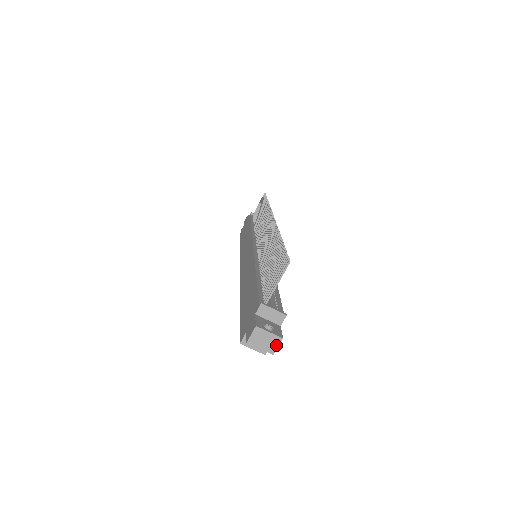
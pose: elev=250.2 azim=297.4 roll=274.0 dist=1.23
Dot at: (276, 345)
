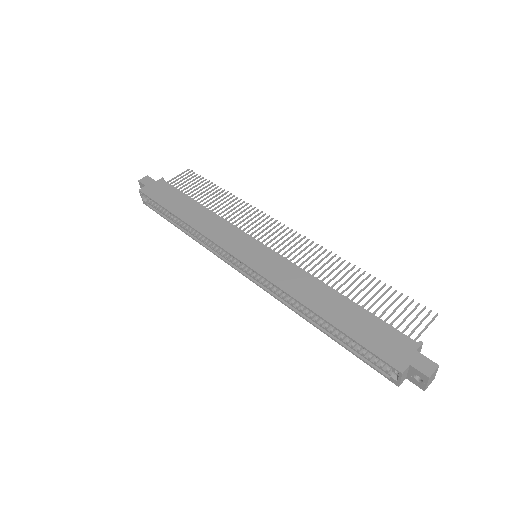
Dot at: (430, 383)
